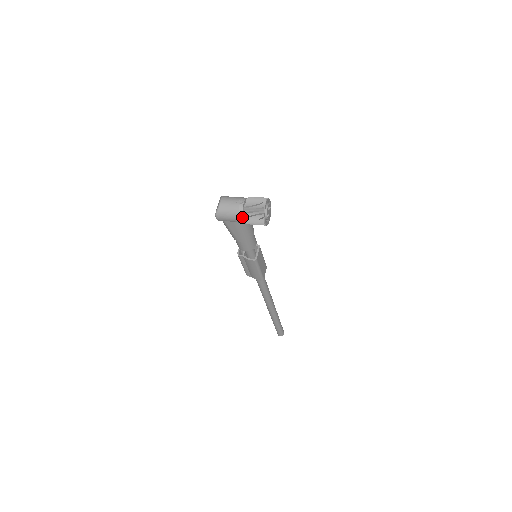
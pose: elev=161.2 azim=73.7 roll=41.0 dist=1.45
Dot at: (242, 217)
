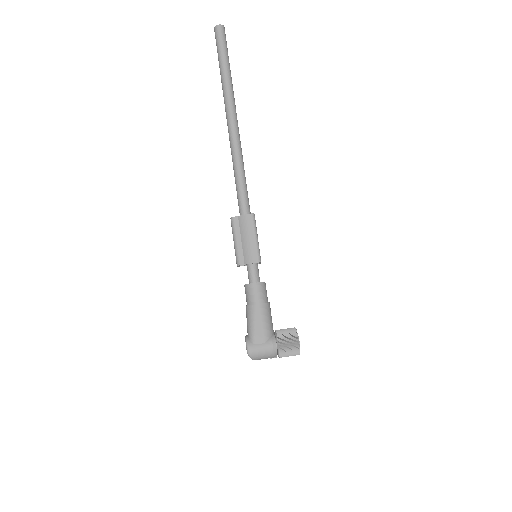
Dot at: occluded
